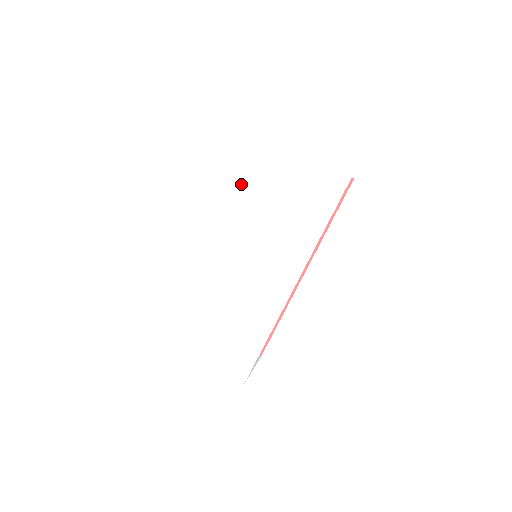
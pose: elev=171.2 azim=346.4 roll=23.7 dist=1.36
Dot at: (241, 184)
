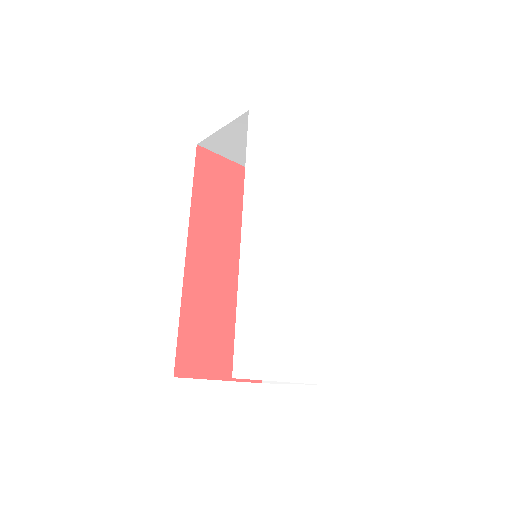
Dot at: (259, 167)
